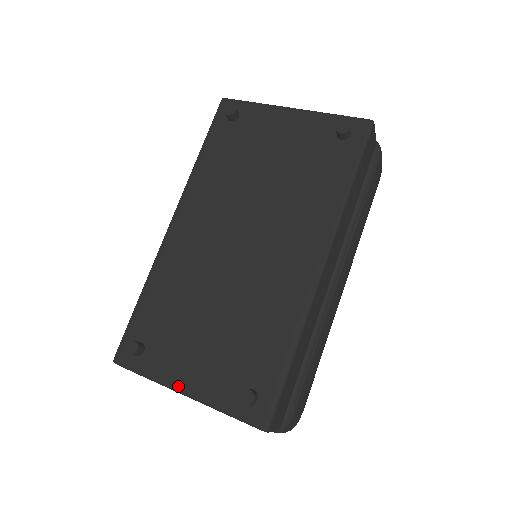
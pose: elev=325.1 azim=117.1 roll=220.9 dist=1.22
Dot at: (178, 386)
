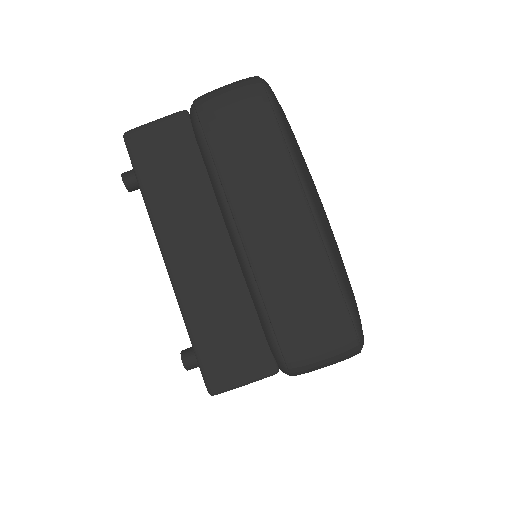
Dot at: occluded
